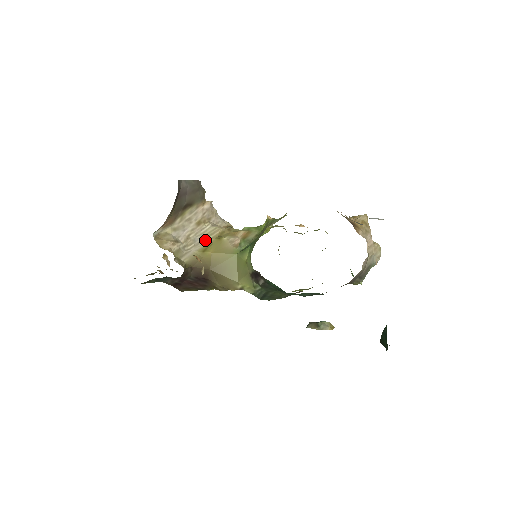
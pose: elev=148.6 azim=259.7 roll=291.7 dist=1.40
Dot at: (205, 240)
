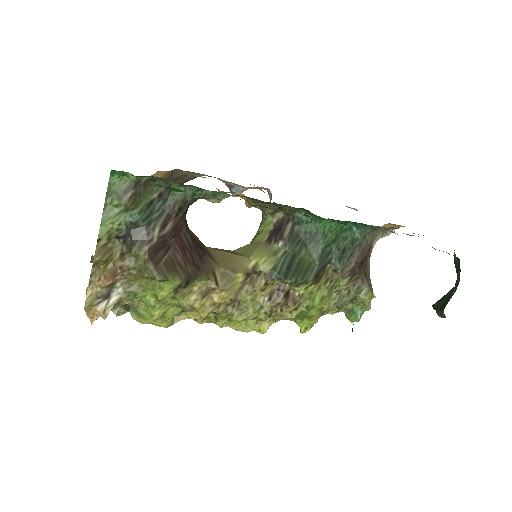
Dot at: occluded
